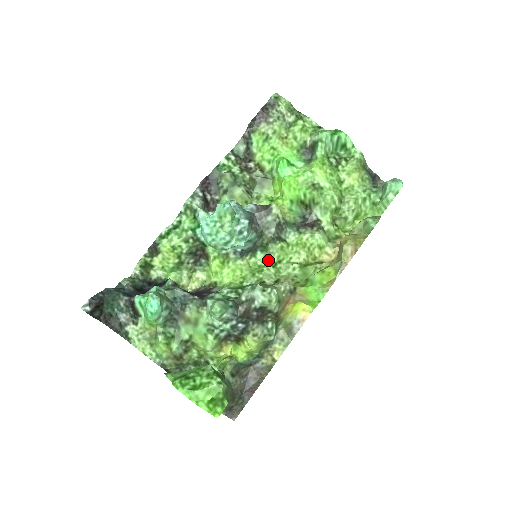
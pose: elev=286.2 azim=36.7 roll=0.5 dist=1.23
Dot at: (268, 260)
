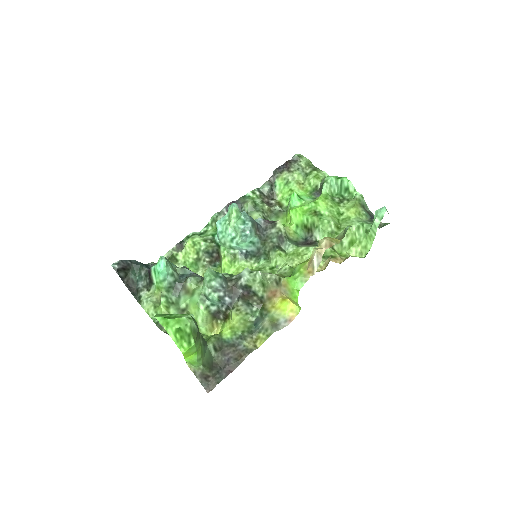
Dot at: (267, 264)
